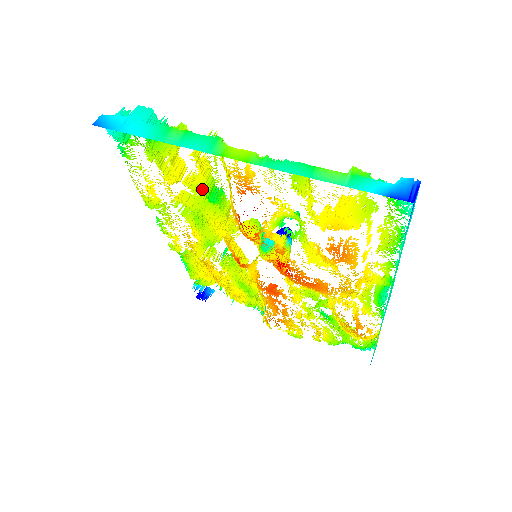
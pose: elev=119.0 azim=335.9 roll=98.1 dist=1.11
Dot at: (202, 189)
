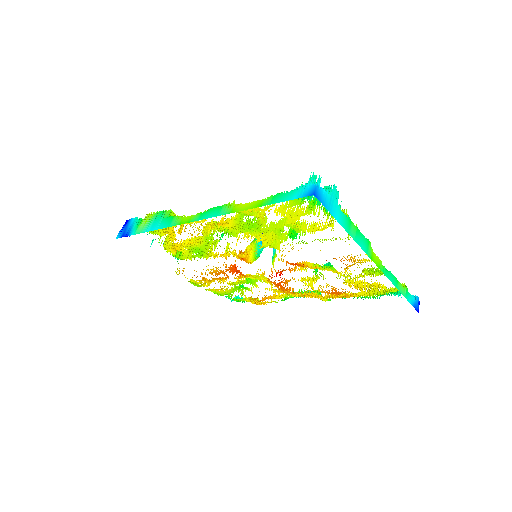
Dot at: (297, 231)
